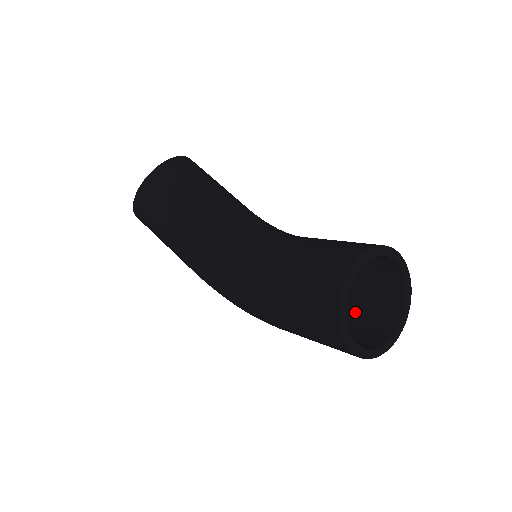
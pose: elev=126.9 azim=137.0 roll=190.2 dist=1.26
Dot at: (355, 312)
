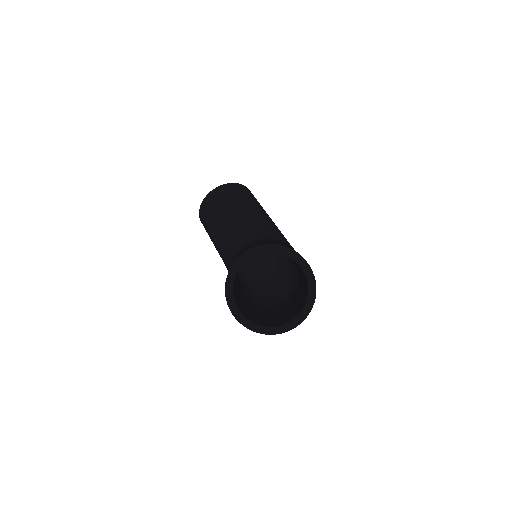
Dot at: (298, 301)
